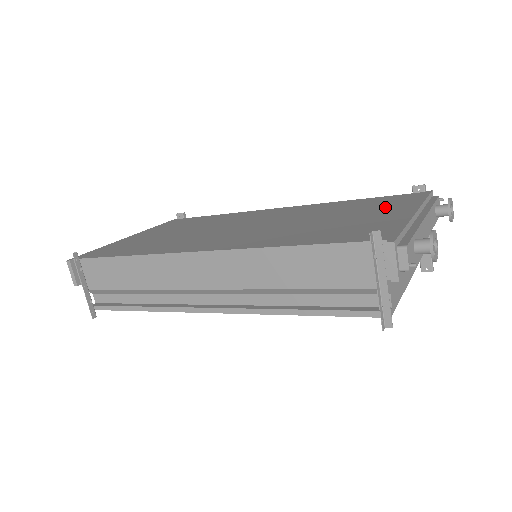
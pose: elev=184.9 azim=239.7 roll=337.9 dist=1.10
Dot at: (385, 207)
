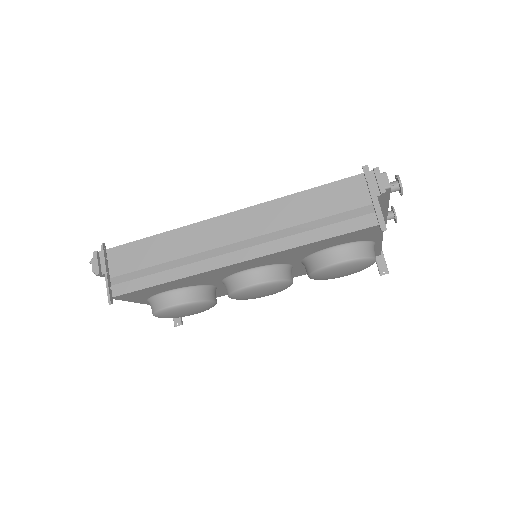
Dot at: occluded
